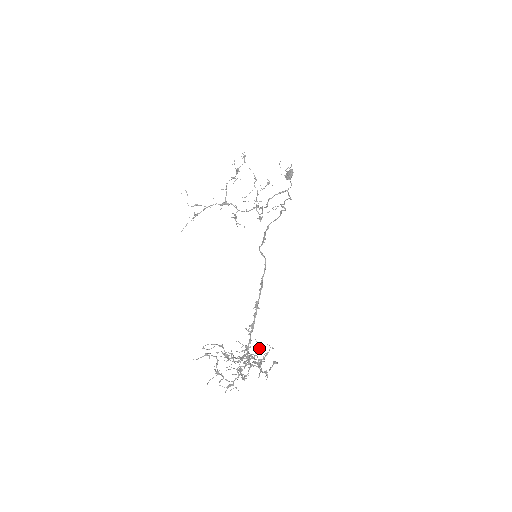
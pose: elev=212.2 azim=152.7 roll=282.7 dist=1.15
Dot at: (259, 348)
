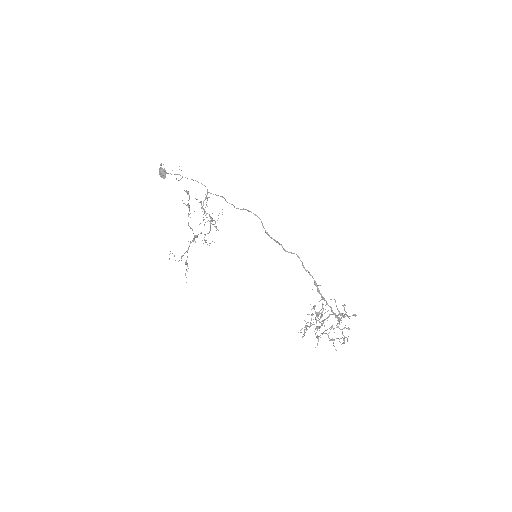
Dot at: (314, 307)
